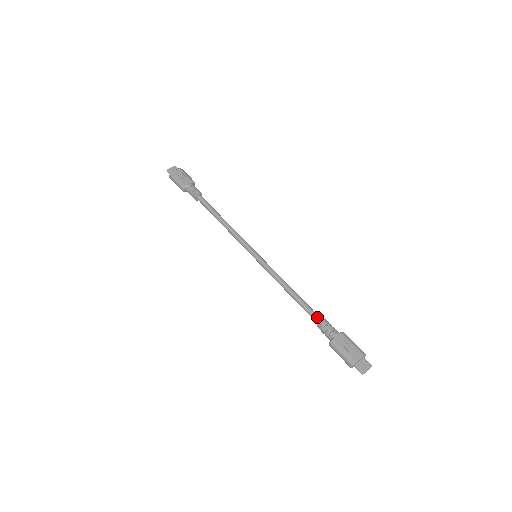
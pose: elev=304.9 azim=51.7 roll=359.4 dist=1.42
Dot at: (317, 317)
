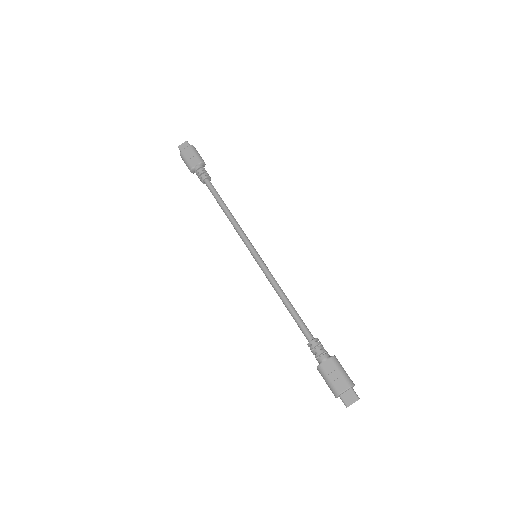
Dot at: (308, 336)
